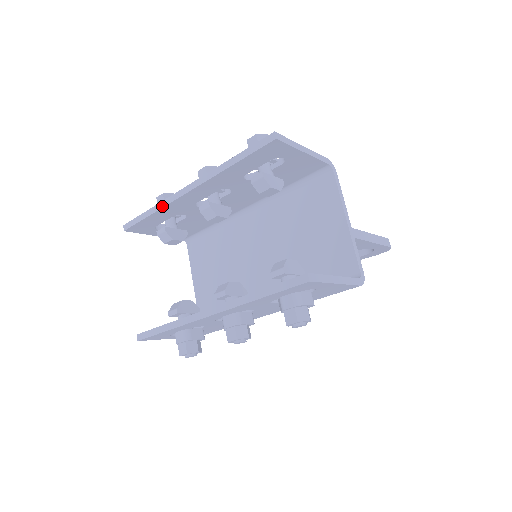
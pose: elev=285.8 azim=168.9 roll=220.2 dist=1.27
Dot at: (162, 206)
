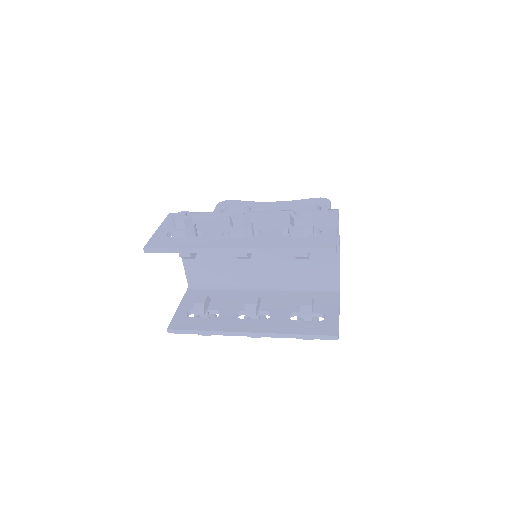
Dot at: (200, 252)
